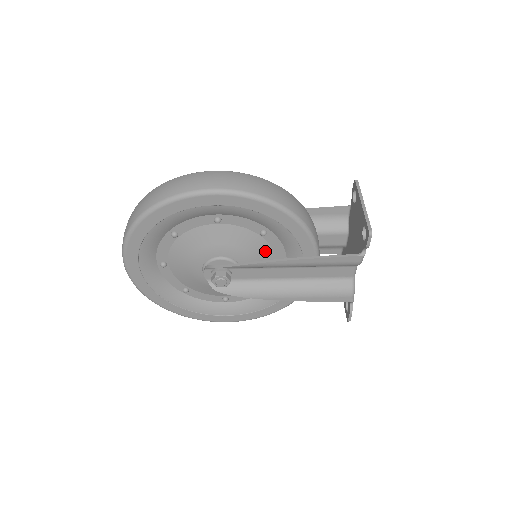
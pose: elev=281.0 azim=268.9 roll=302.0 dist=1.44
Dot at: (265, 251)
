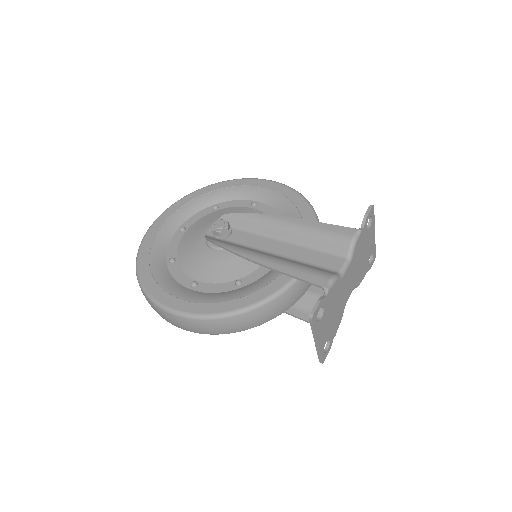
Dot at: occluded
